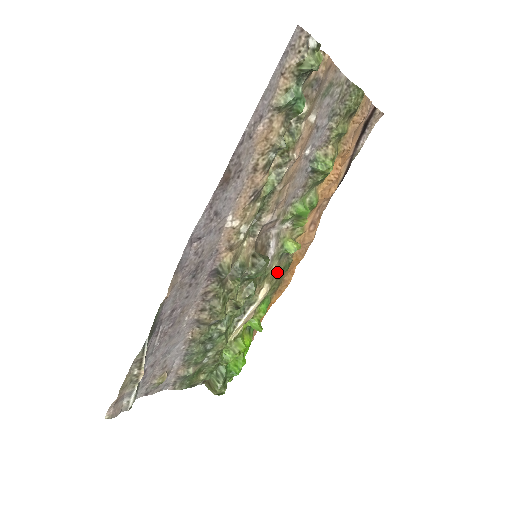
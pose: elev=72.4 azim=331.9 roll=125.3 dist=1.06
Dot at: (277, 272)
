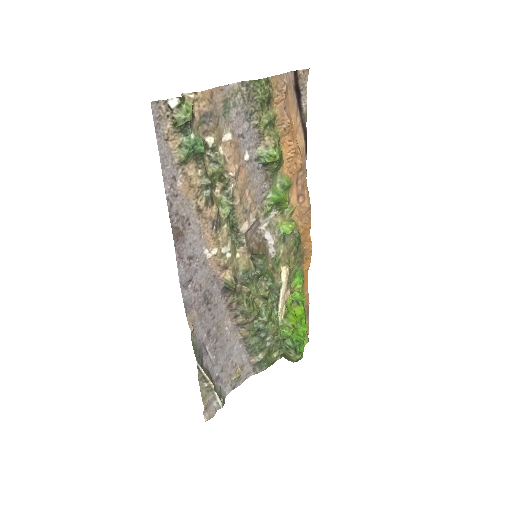
Dot at: (290, 251)
